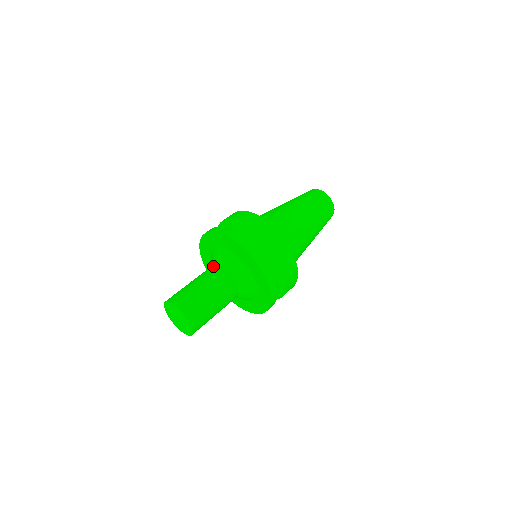
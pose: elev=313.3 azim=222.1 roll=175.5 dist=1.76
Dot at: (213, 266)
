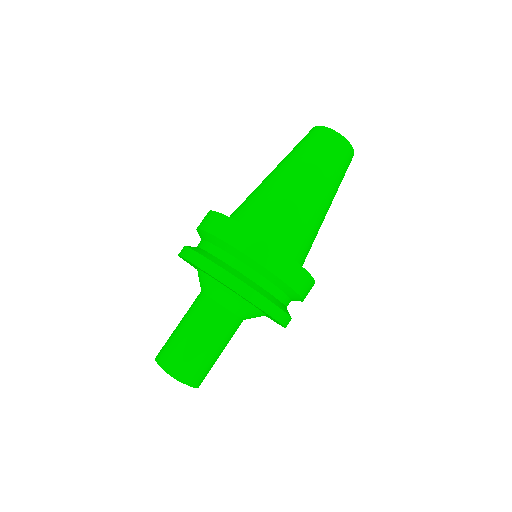
Dot at: (199, 295)
